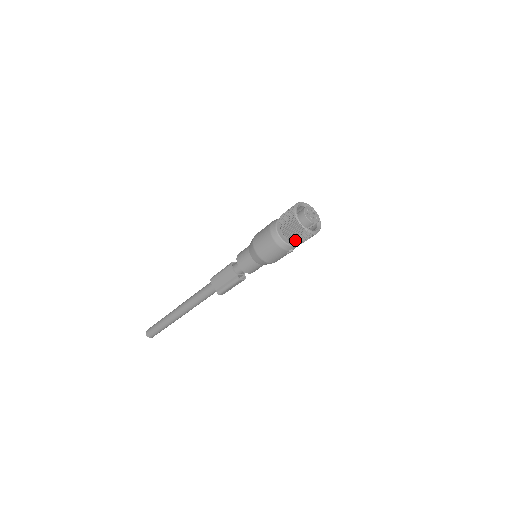
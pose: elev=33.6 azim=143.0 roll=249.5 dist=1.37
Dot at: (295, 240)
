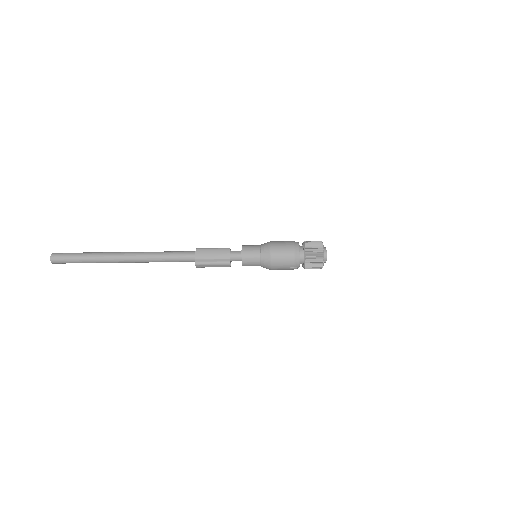
Dot at: (309, 262)
